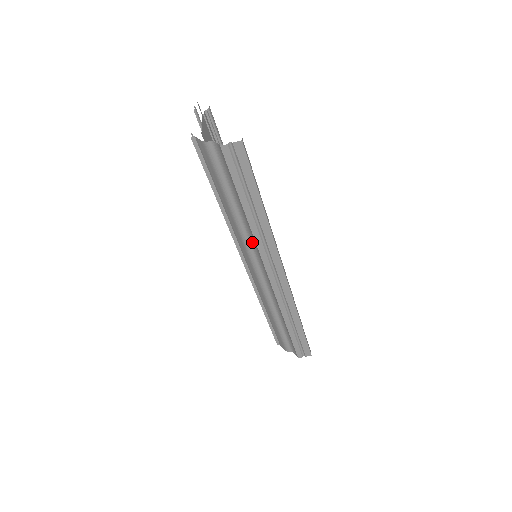
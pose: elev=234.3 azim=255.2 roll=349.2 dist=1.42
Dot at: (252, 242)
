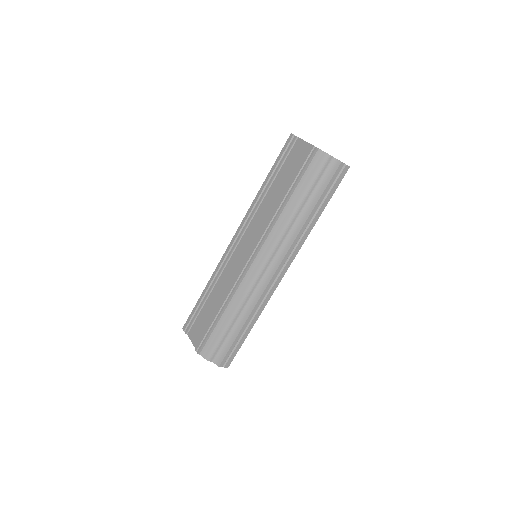
Dot at: (288, 237)
